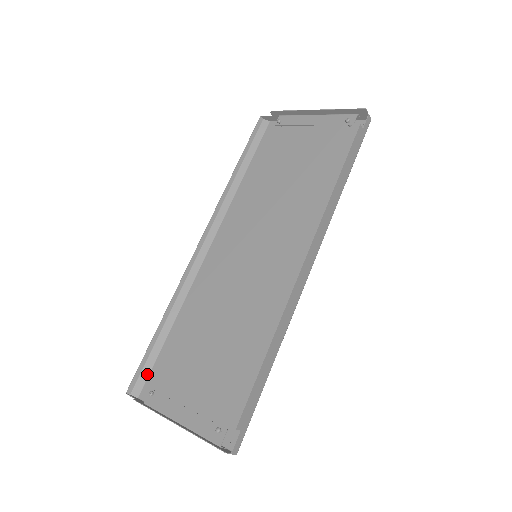
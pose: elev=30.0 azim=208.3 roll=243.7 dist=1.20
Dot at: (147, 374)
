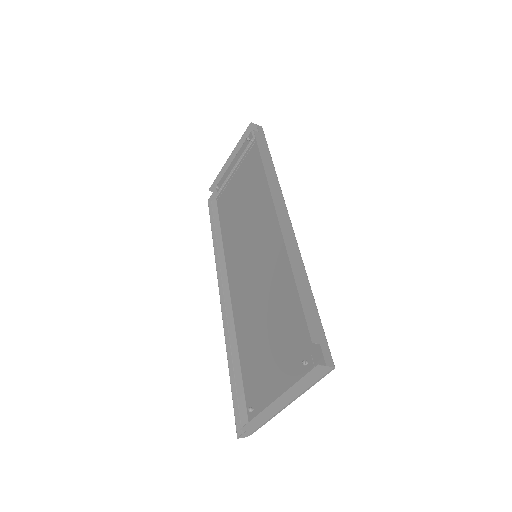
Dot at: (245, 410)
